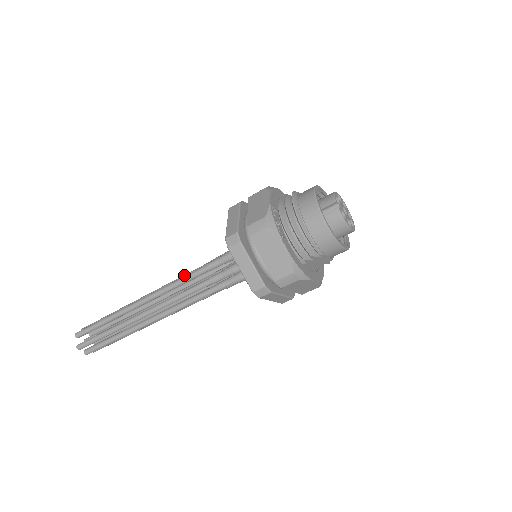
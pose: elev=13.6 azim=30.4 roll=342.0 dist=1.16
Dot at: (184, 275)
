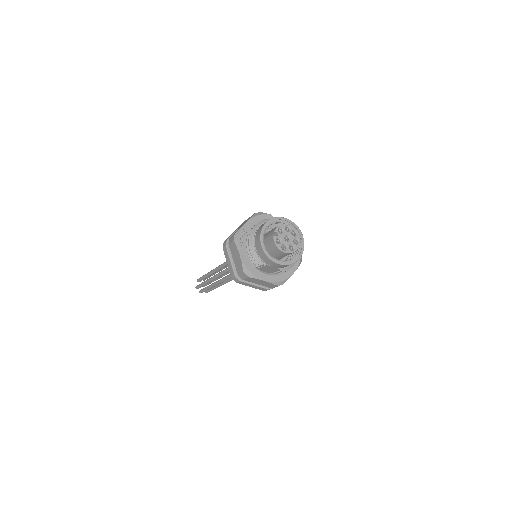
Dot at: occluded
